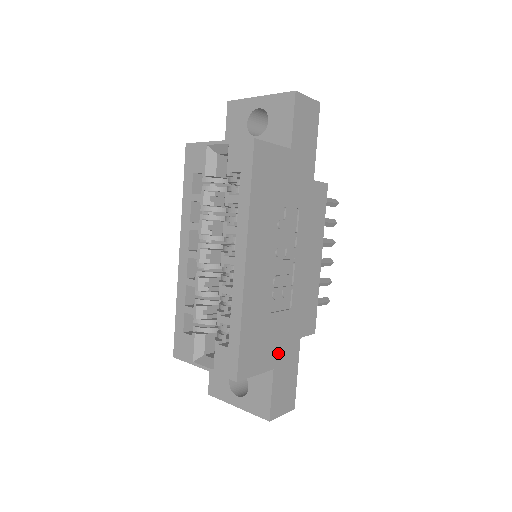
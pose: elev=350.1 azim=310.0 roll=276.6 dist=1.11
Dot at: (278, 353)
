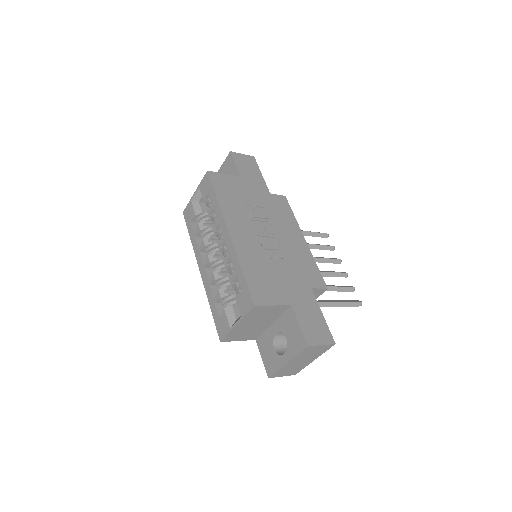
Dot at: (291, 295)
